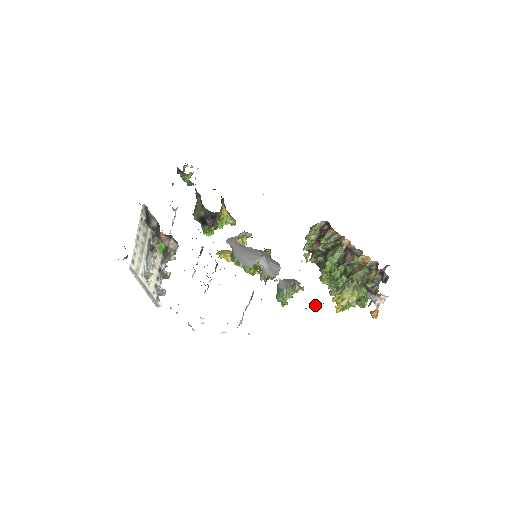
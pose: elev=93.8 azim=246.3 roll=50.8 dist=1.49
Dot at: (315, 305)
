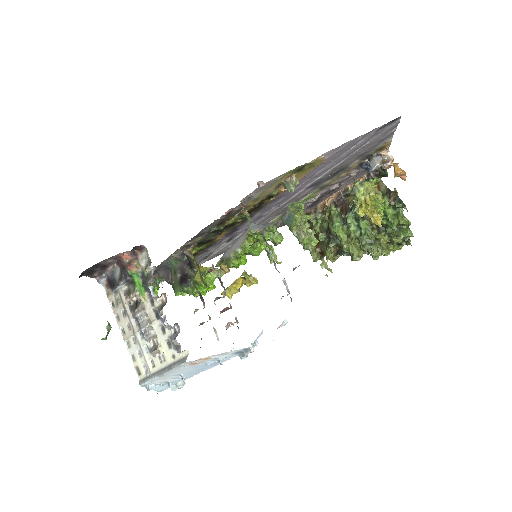
Dot at: occluded
